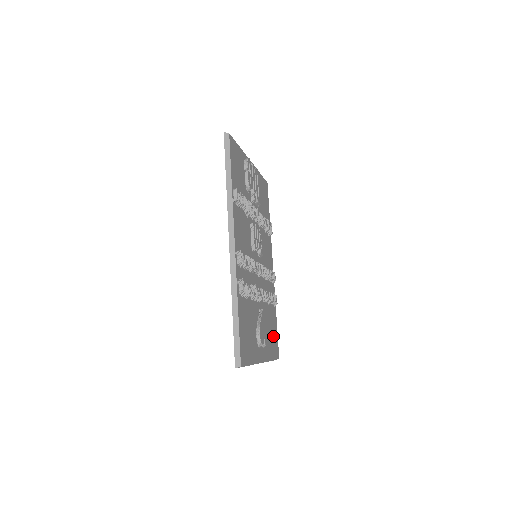
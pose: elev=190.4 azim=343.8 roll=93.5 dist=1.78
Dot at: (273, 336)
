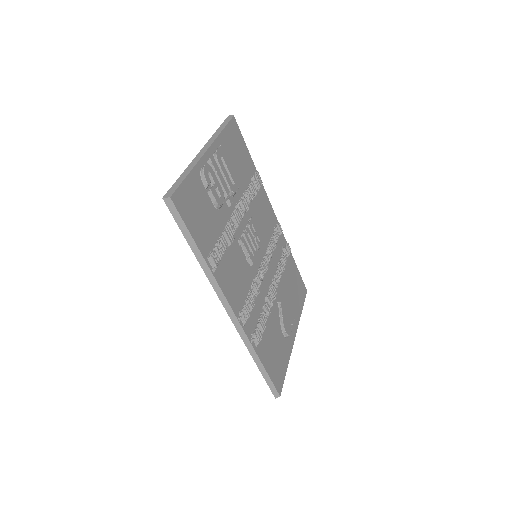
Dot at: (296, 287)
